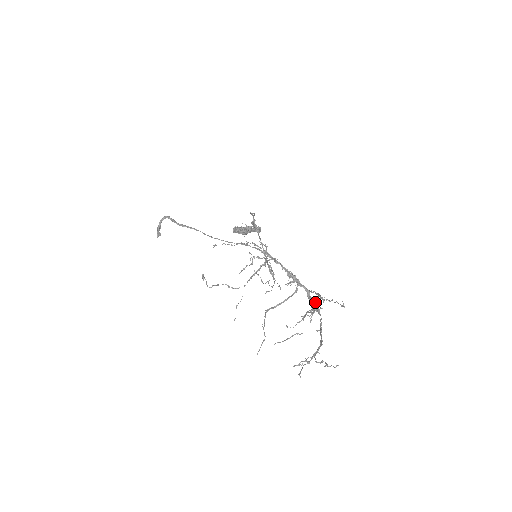
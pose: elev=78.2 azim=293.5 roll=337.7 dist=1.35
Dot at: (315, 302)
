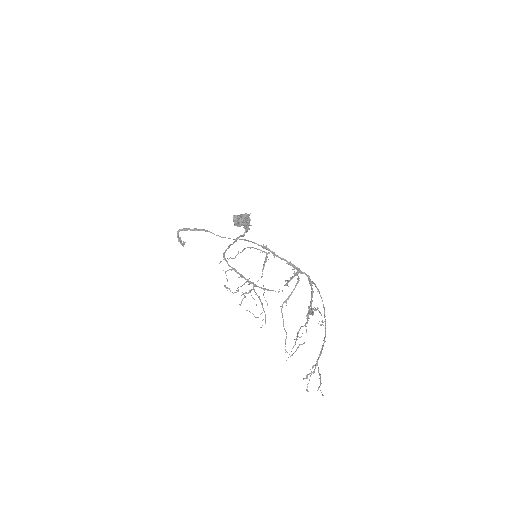
Dot at: (316, 287)
